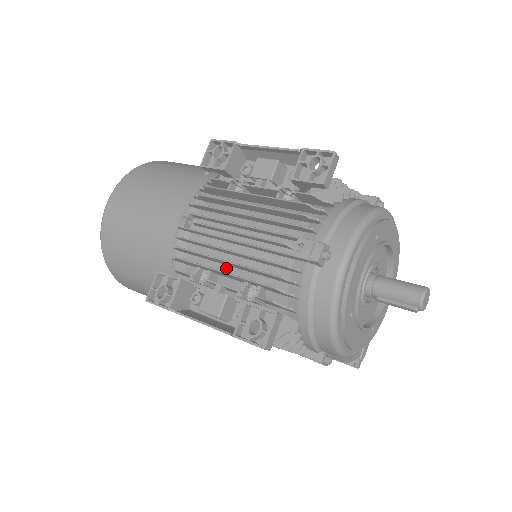
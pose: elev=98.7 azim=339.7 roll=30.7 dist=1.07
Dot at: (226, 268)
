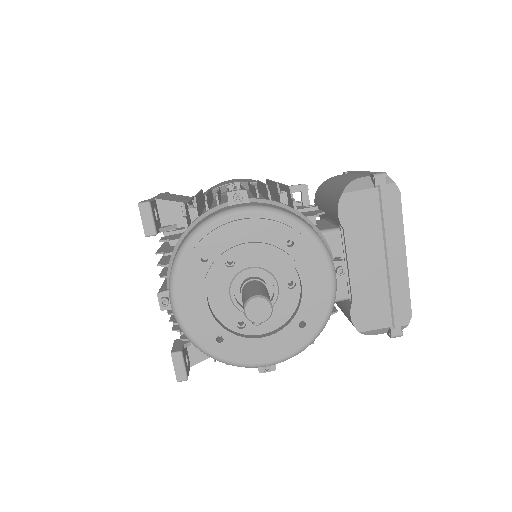
Dot at: occluded
